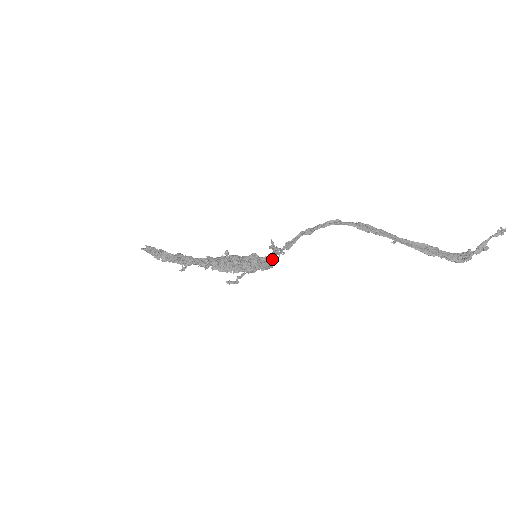
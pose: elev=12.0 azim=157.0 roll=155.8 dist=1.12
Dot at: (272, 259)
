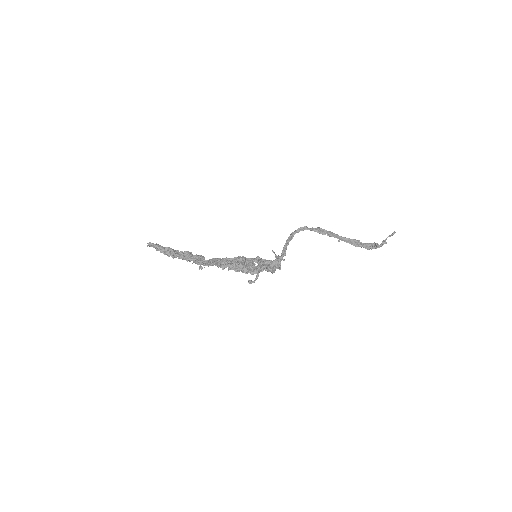
Dot at: (276, 264)
